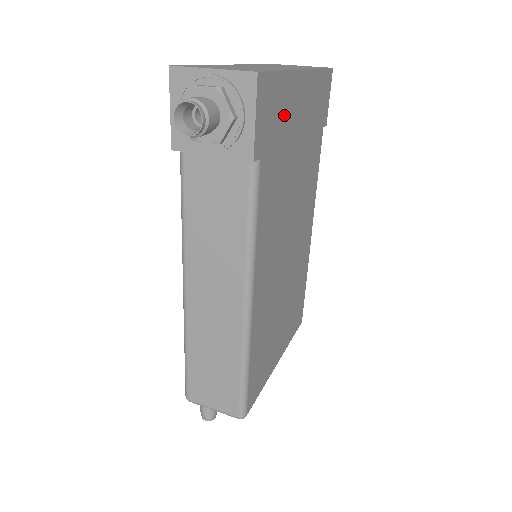
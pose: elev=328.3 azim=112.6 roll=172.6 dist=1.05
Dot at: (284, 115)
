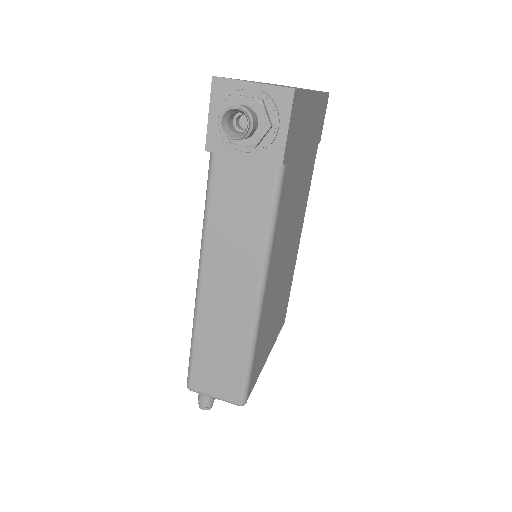
Dot at: (301, 128)
